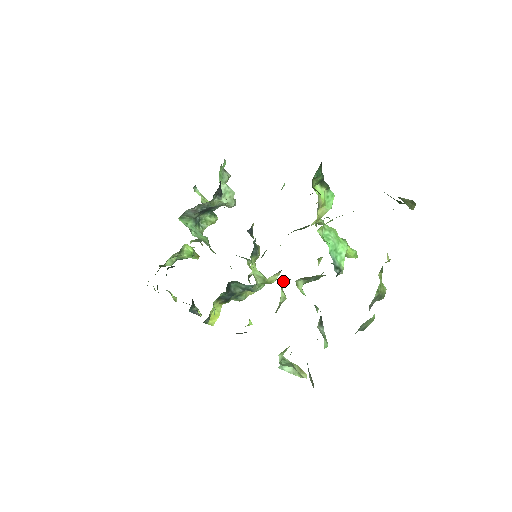
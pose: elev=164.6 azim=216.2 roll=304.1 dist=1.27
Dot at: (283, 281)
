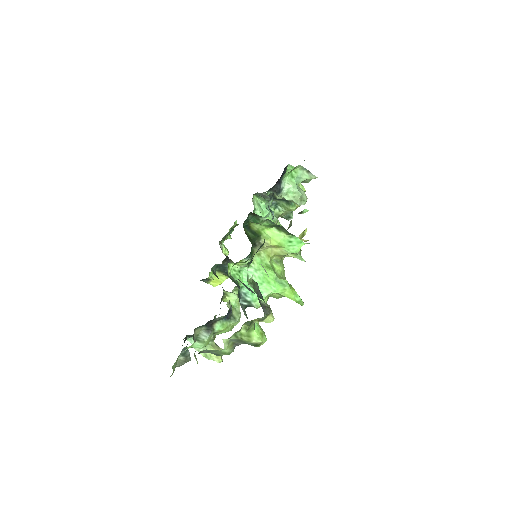
Dot at: occluded
